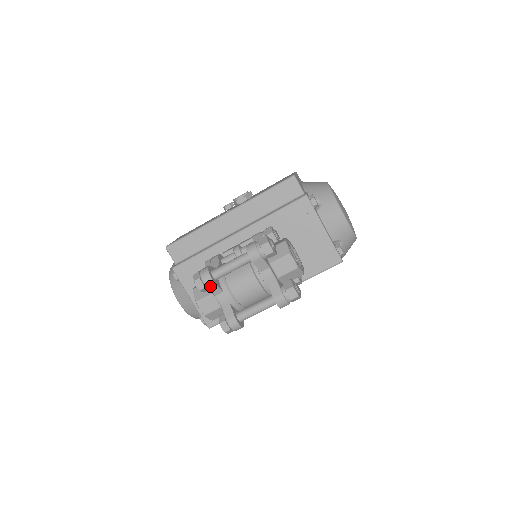
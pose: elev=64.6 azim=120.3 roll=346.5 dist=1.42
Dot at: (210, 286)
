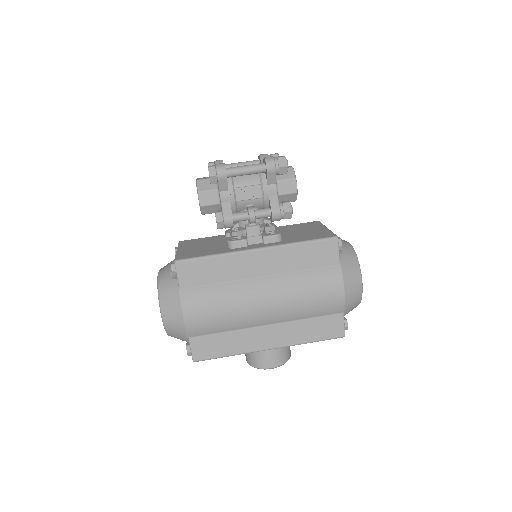
Dot at: (218, 163)
